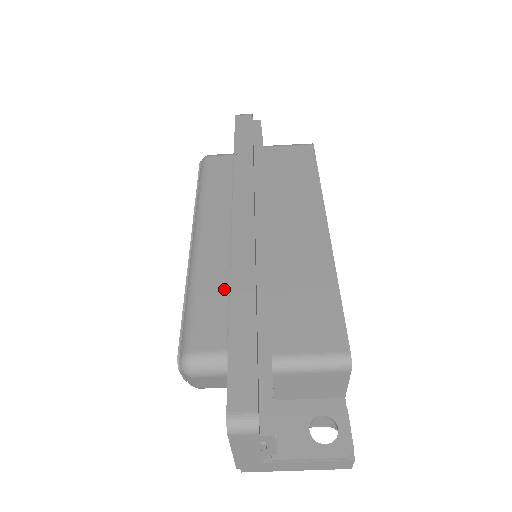
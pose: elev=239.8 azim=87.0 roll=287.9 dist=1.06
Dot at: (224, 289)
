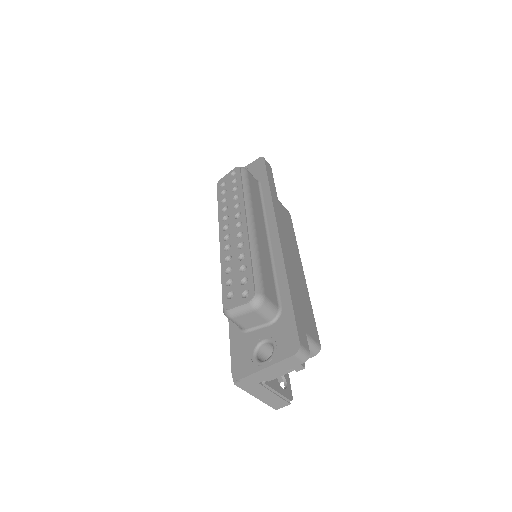
Dot at: (271, 269)
